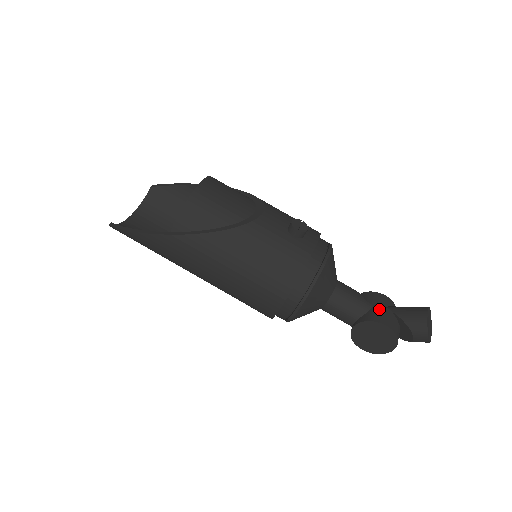
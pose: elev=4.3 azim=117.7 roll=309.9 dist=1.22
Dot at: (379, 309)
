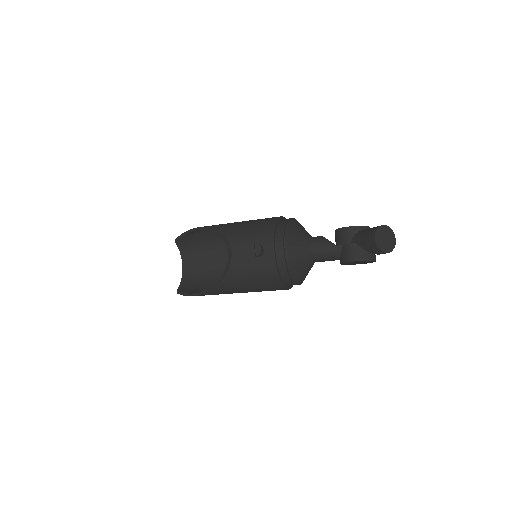
Dot at: (346, 248)
